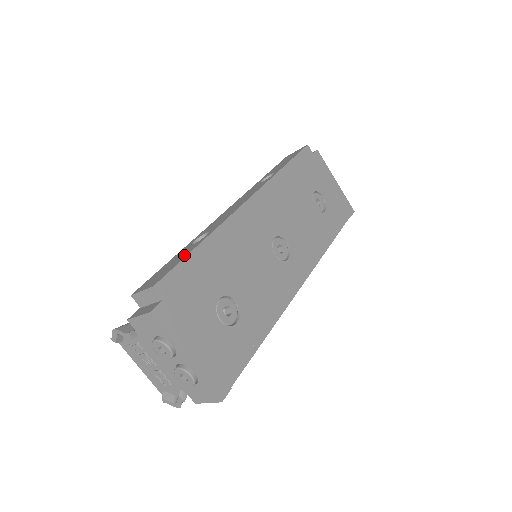
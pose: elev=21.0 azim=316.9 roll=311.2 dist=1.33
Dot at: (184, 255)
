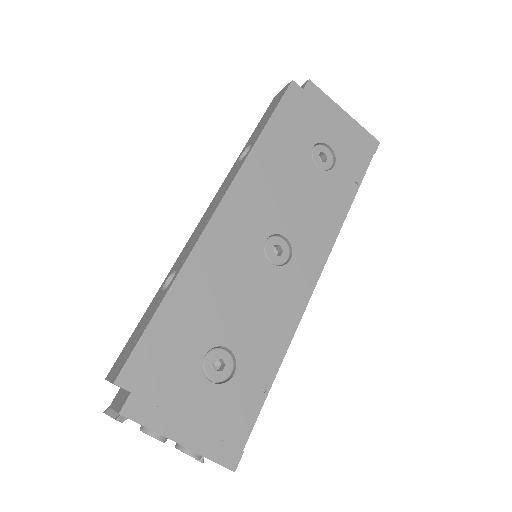
Dot at: (147, 320)
